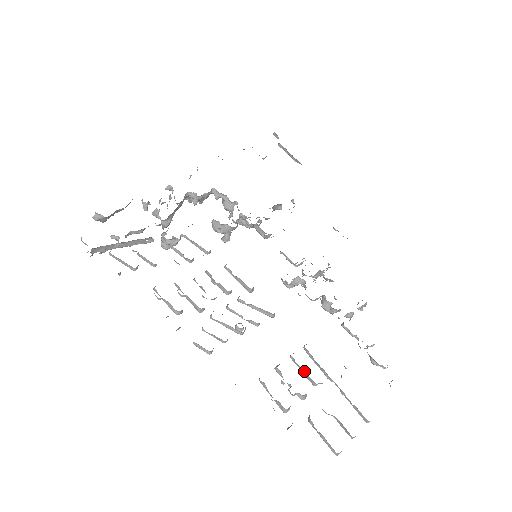
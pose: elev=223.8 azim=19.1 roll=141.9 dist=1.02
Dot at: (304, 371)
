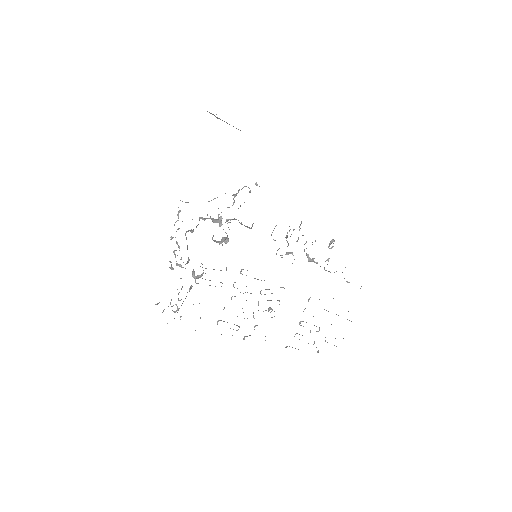
Dot at: occluded
